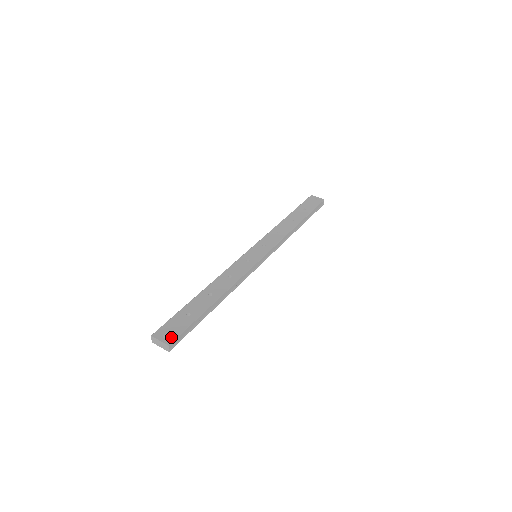
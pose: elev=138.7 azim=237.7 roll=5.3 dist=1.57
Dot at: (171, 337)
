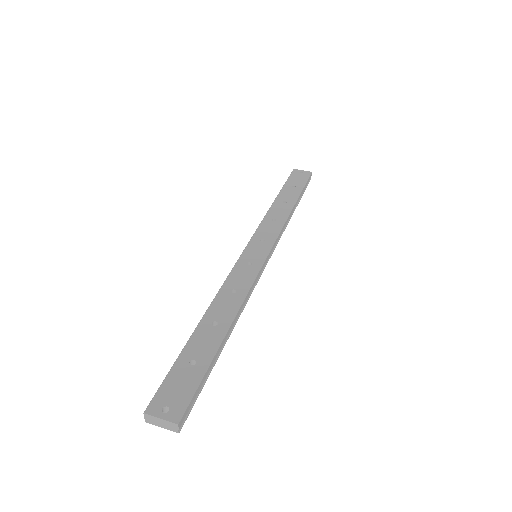
Dot at: (178, 408)
